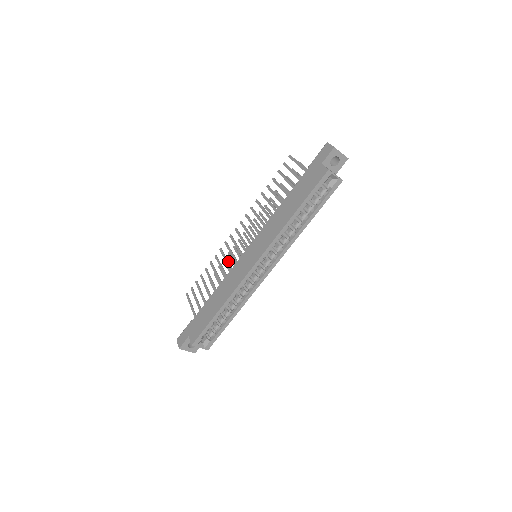
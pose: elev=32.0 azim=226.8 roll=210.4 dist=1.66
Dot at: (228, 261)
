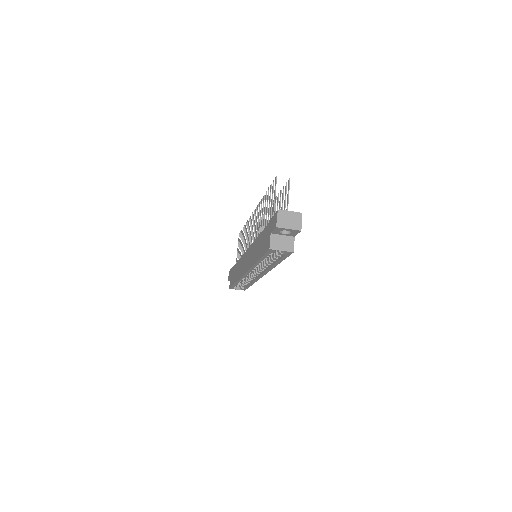
Dot at: (247, 240)
